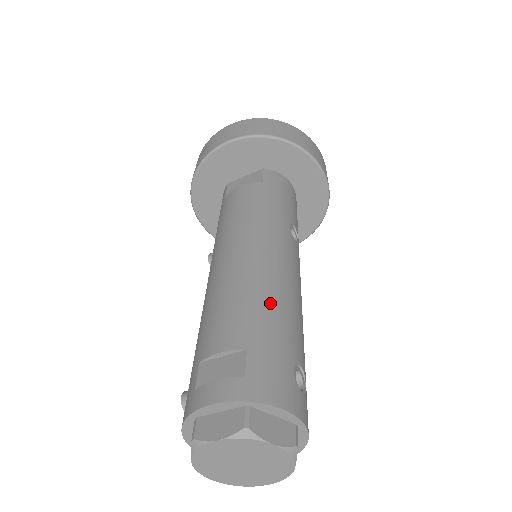
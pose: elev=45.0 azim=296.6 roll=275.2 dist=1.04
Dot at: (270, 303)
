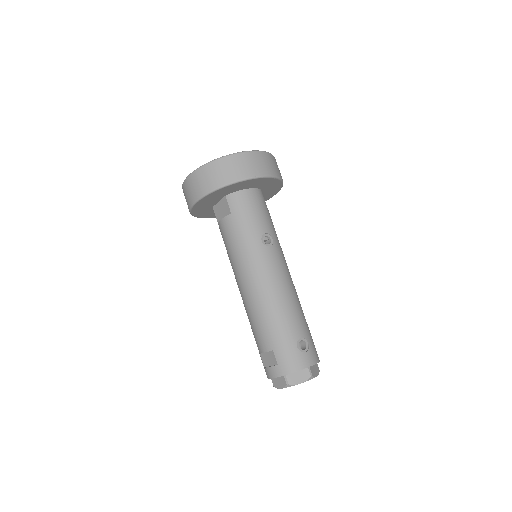
Dot at: (272, 317)
